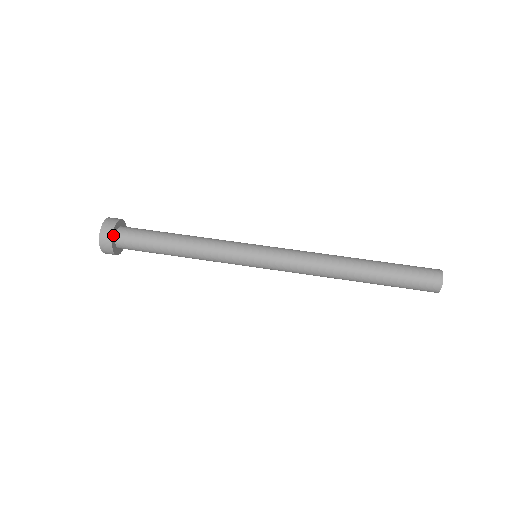
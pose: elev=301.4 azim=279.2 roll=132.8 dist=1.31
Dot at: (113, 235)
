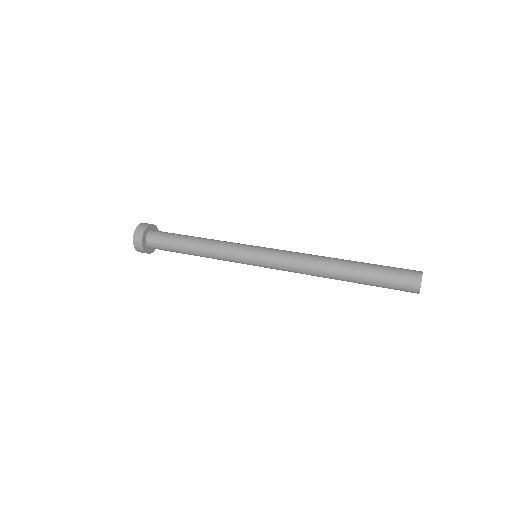
Dot at: (143, 238)
